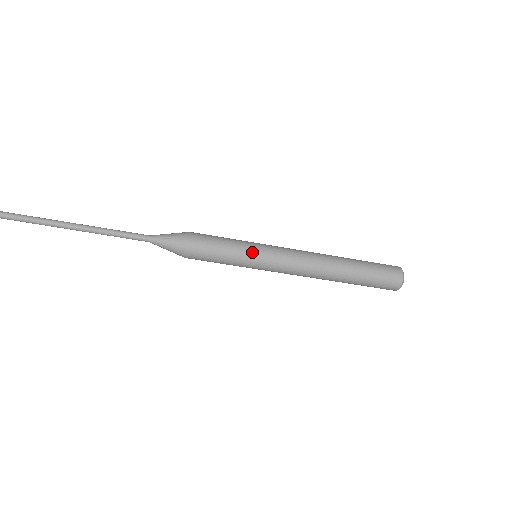
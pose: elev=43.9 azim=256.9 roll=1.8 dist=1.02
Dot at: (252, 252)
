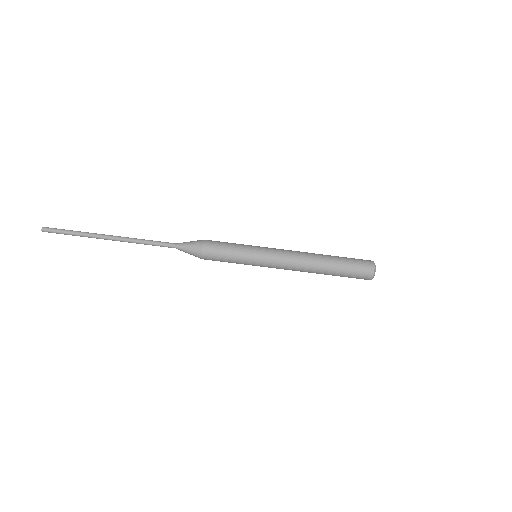
Dot at: (252, 252)
